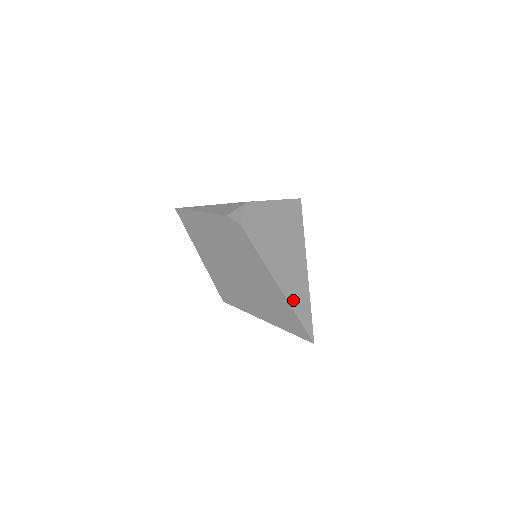
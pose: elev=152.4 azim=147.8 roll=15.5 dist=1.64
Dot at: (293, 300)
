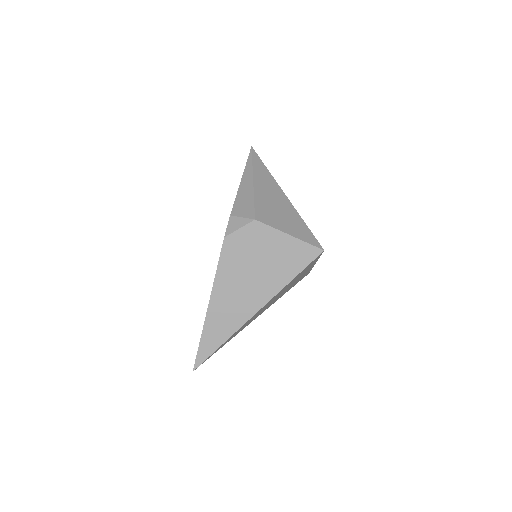
Dot at: (209, 331)
